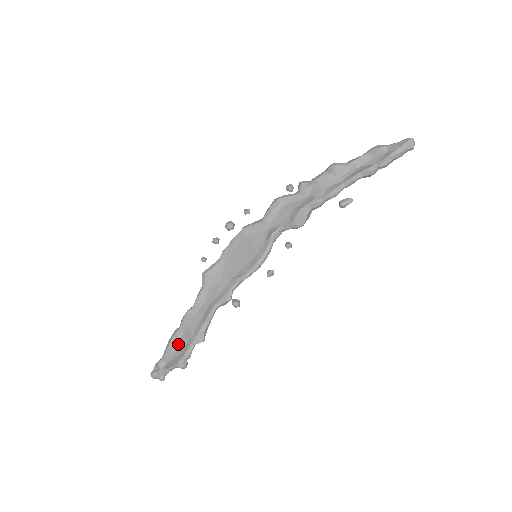
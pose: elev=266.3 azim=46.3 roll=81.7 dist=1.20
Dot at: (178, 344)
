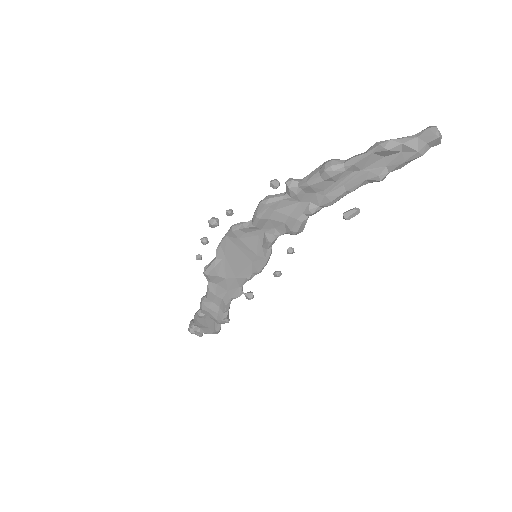
Dot at: (205, 321)
